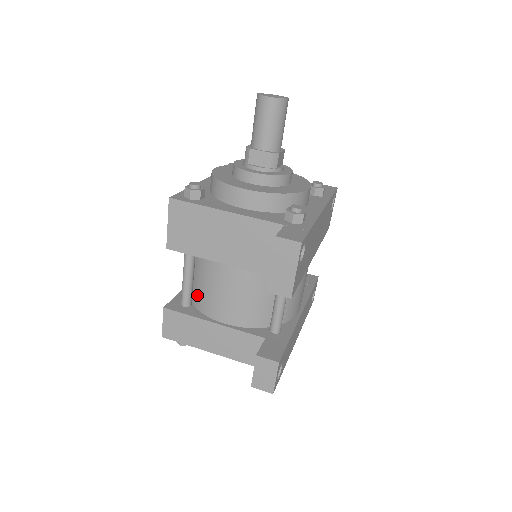
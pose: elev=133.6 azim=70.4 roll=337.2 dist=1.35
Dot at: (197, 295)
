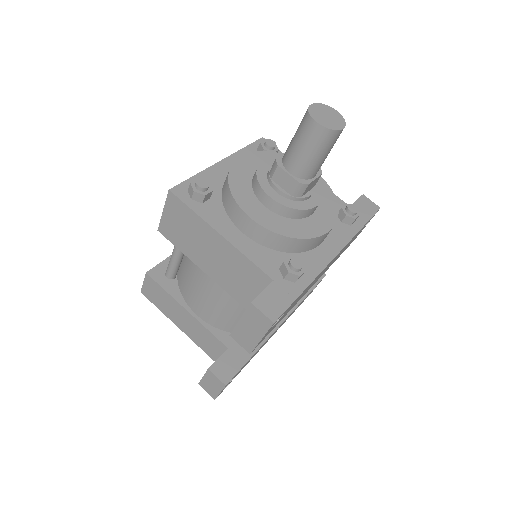
Dot at: (181, 275)
